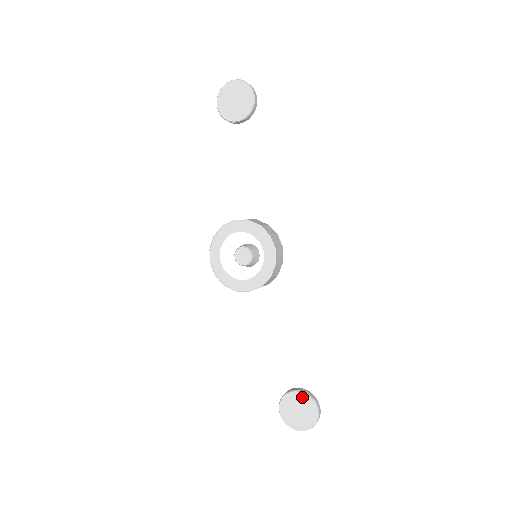
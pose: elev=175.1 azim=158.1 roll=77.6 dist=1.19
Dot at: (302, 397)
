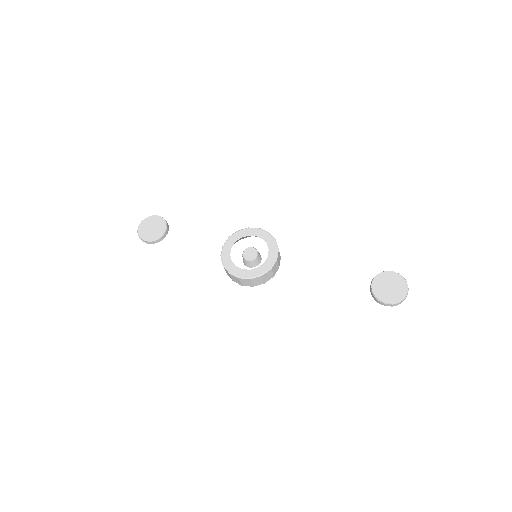
Dot at: (379, 278)
